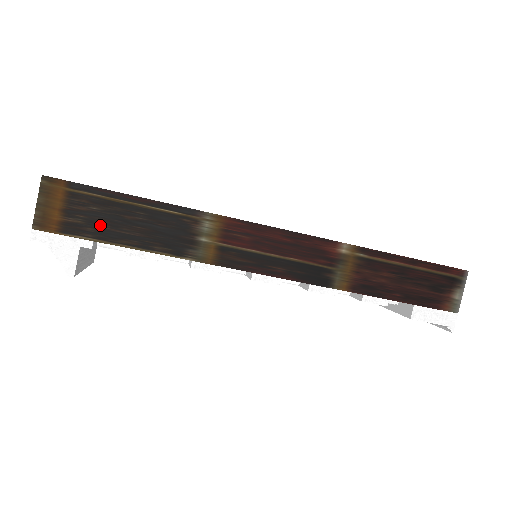
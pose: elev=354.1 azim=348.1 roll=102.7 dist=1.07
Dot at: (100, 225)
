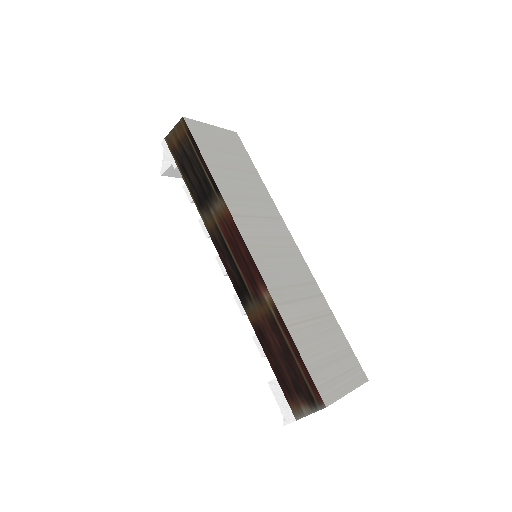
Dot at: (184, 161)
